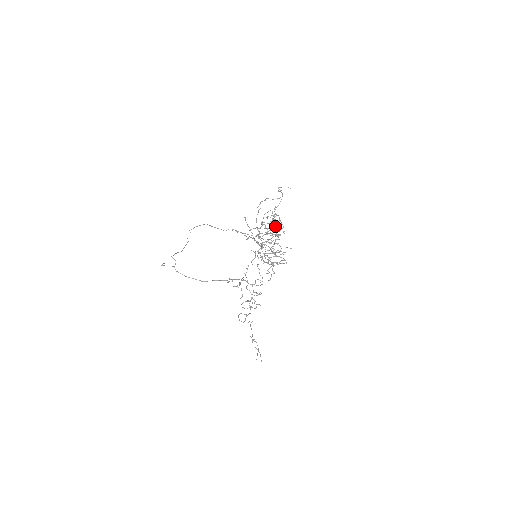
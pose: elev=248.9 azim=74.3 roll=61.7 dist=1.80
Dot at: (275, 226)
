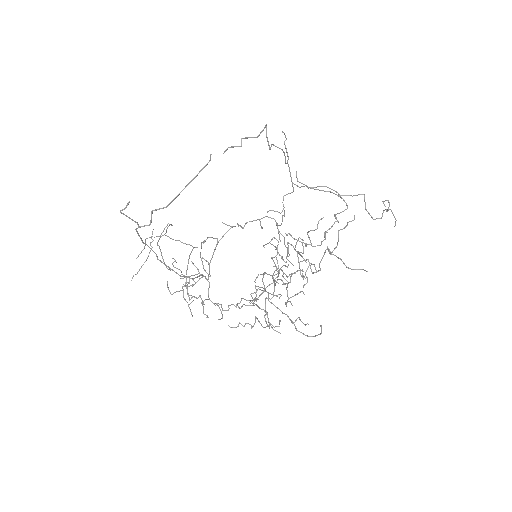
Dot at: (319, 245)
